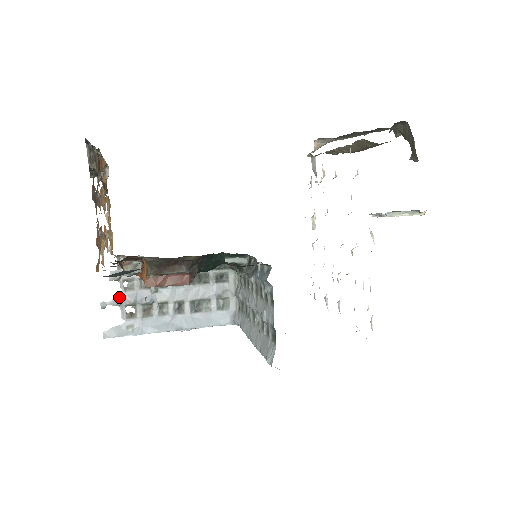
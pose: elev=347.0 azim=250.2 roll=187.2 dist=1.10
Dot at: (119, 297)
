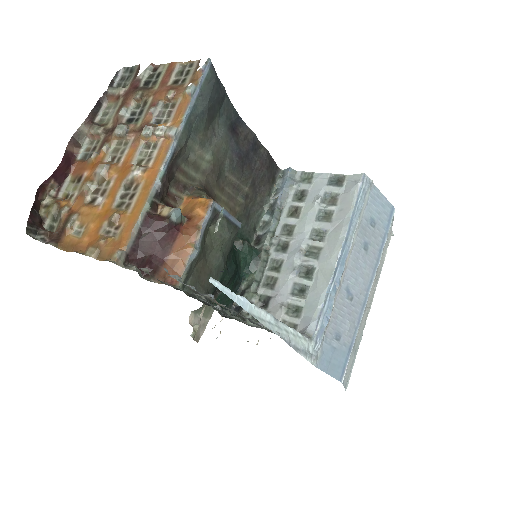
Dot at: occluded
